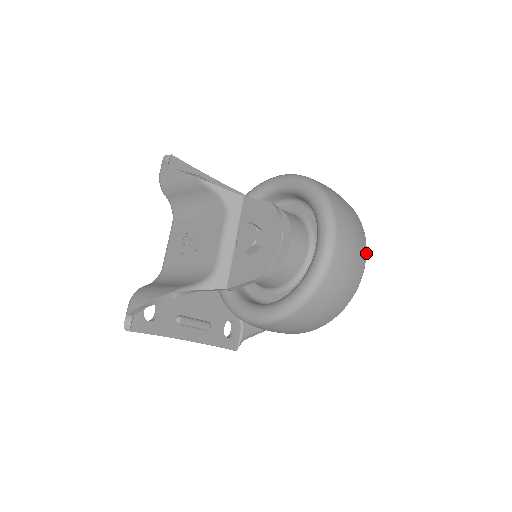
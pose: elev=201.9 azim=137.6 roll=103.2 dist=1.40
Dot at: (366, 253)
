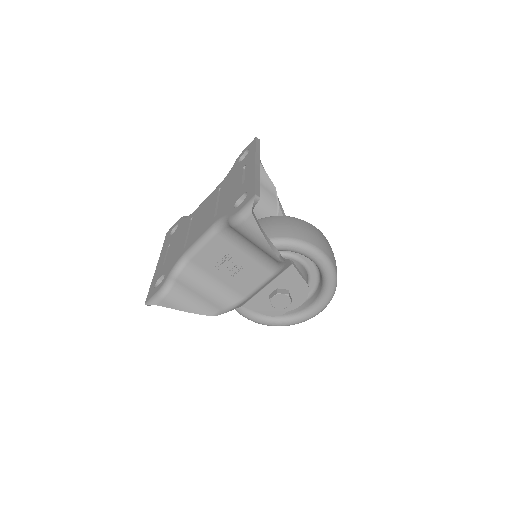
Dot at: occluded
